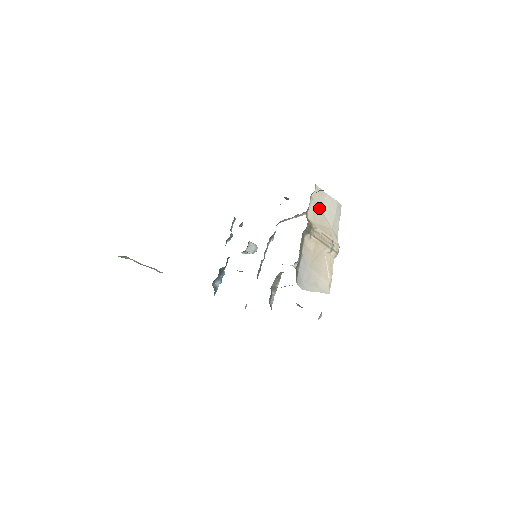
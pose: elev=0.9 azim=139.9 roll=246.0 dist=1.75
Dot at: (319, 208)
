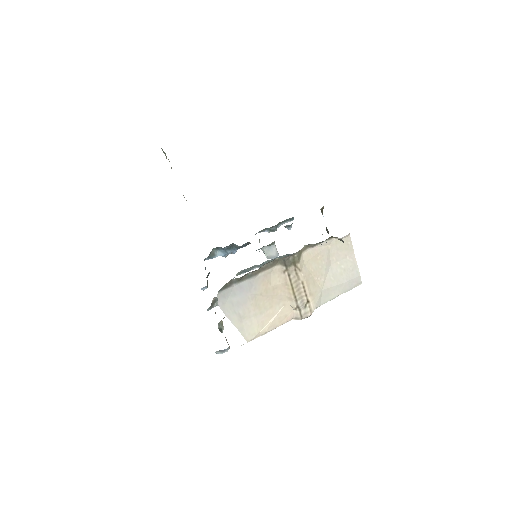
Dot at: (329, 259)
